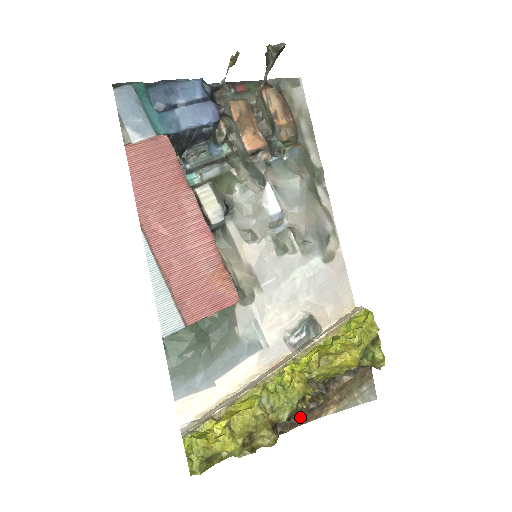
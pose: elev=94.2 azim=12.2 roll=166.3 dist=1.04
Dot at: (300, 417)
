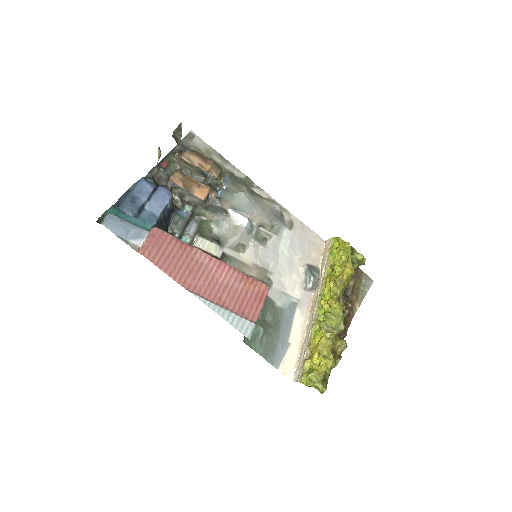
Dot at: (346, 322)
